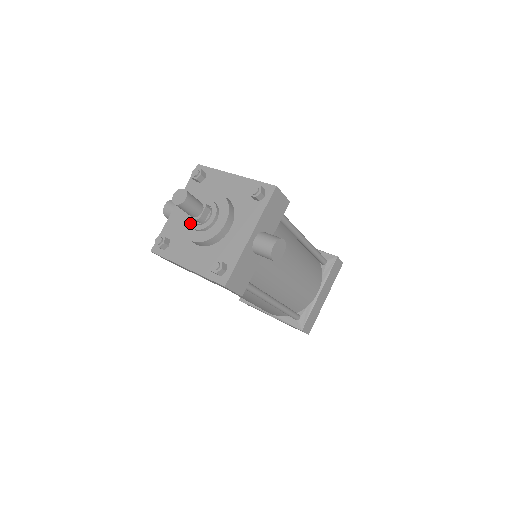
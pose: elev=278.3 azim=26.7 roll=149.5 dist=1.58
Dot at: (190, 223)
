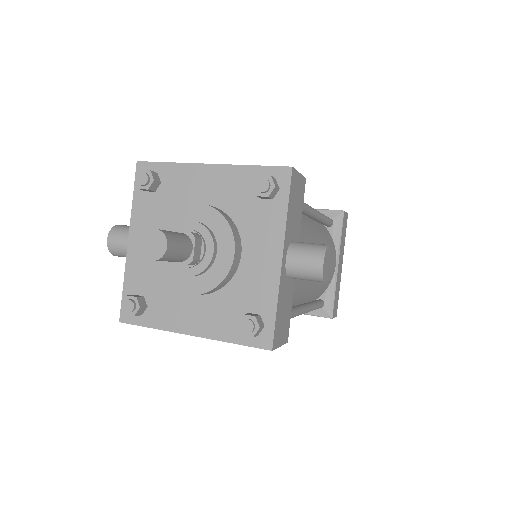
Dot at: (174, 268)
